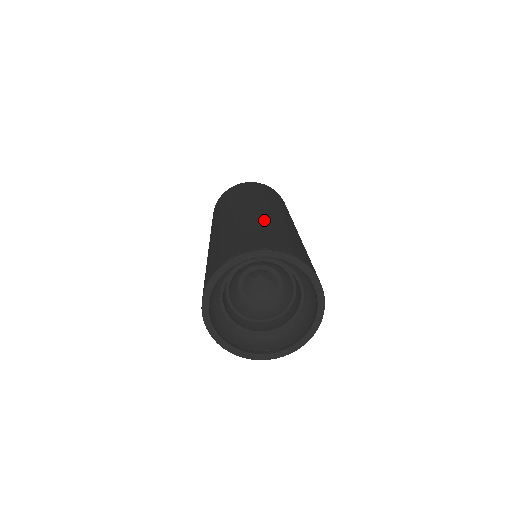
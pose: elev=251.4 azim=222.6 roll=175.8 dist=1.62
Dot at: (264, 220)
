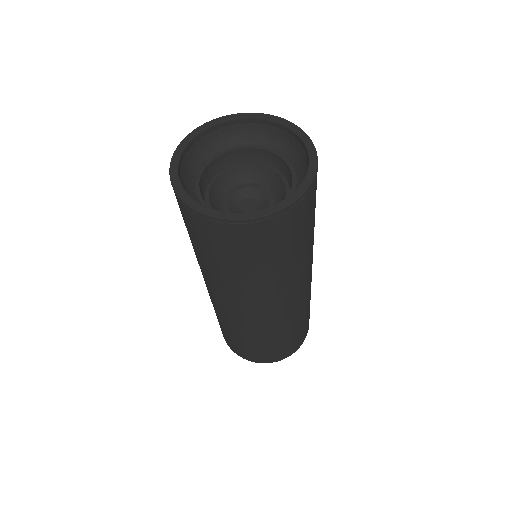
Dot at: occluded
